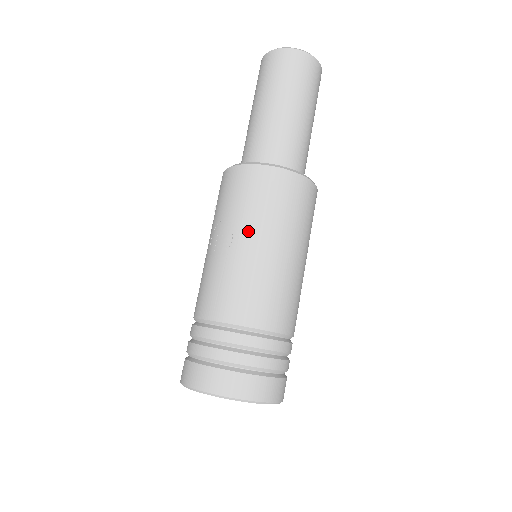
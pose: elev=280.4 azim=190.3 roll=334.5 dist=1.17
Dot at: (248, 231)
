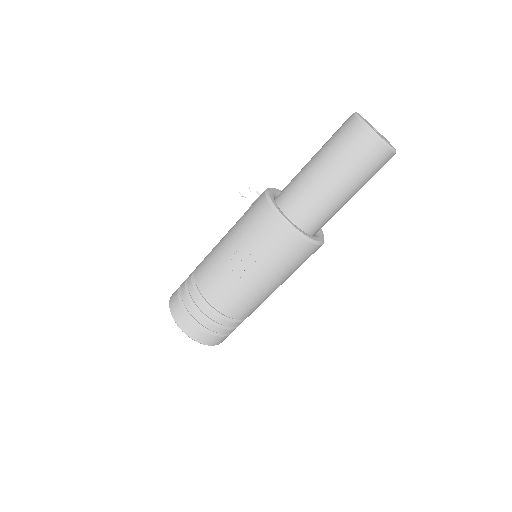
Dot at: (267, 273)
